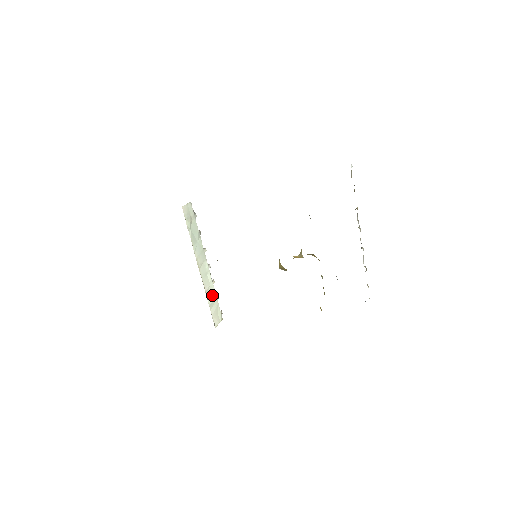
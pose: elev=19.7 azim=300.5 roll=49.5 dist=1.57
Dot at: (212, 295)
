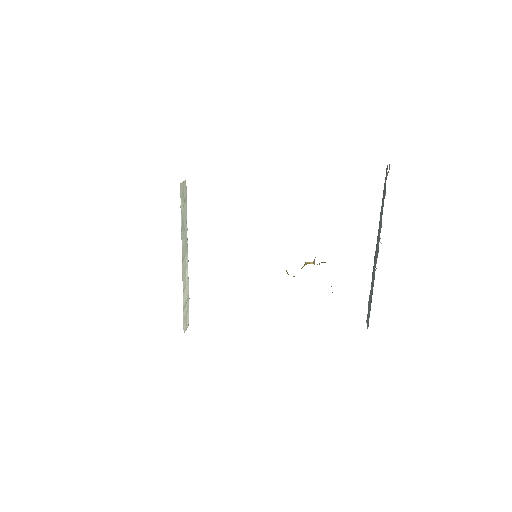
Dot at: (186, 295)
